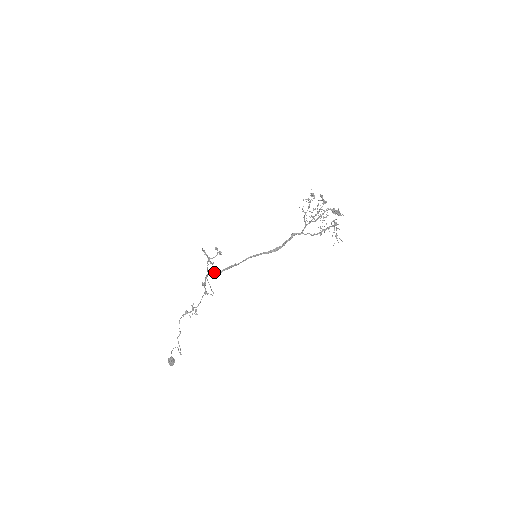
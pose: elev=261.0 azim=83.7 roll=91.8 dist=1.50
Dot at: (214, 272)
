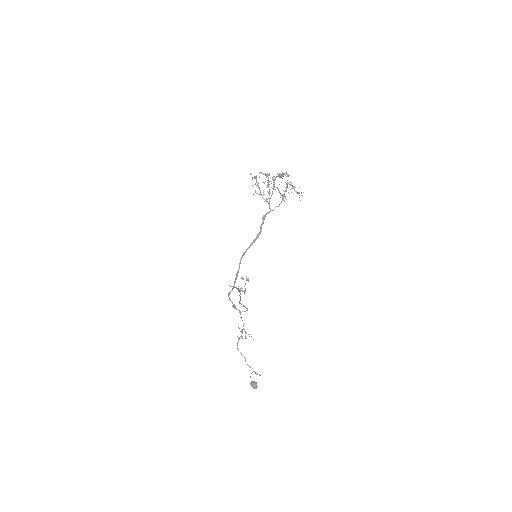
Dot at: (230, 291)
